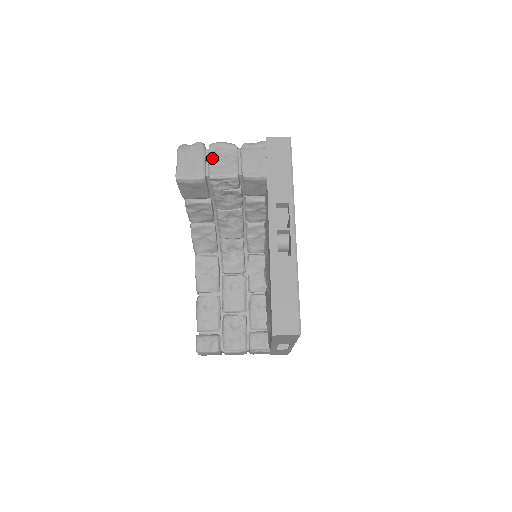
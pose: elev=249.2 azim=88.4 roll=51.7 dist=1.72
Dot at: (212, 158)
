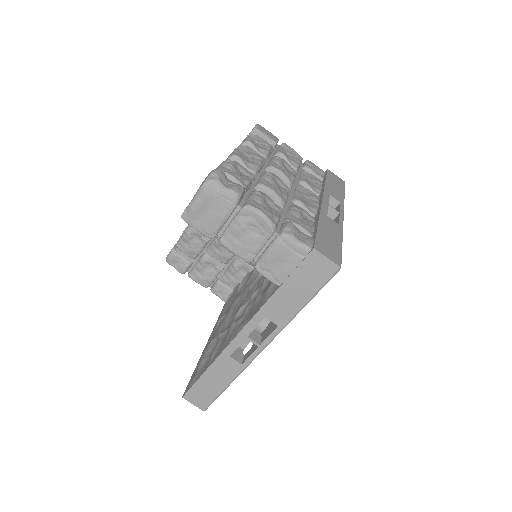
Dot at: (235, 225)
